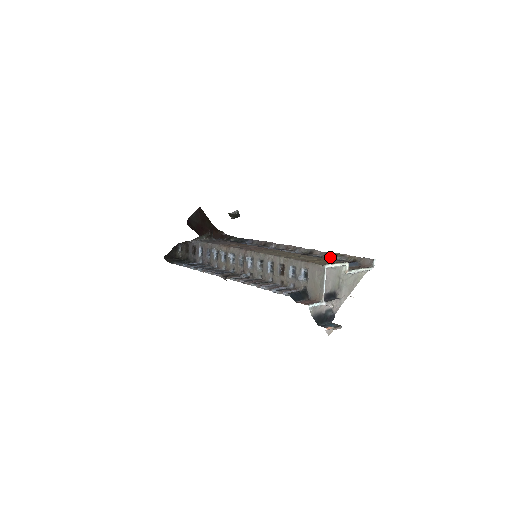
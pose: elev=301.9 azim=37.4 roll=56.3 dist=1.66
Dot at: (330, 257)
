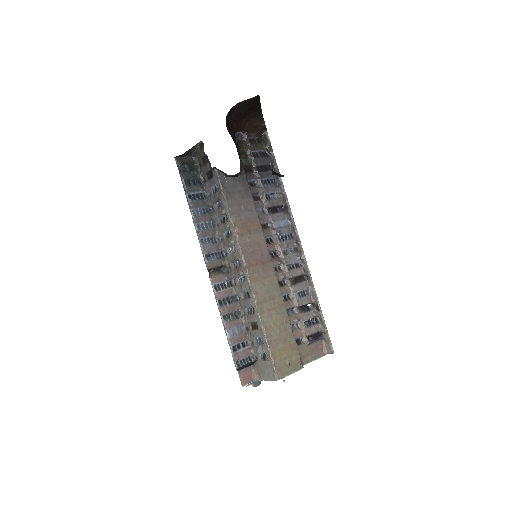
Dot at: (313, 303)
